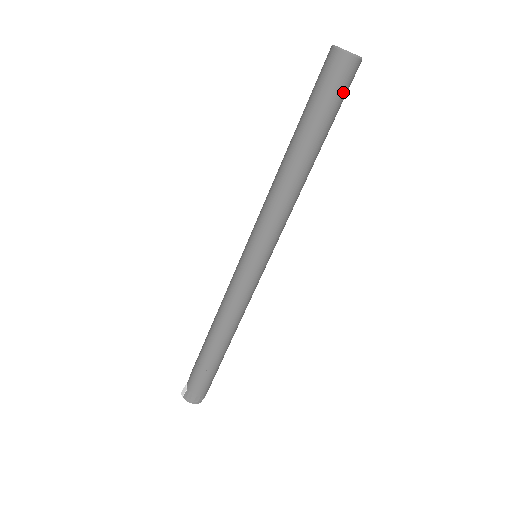
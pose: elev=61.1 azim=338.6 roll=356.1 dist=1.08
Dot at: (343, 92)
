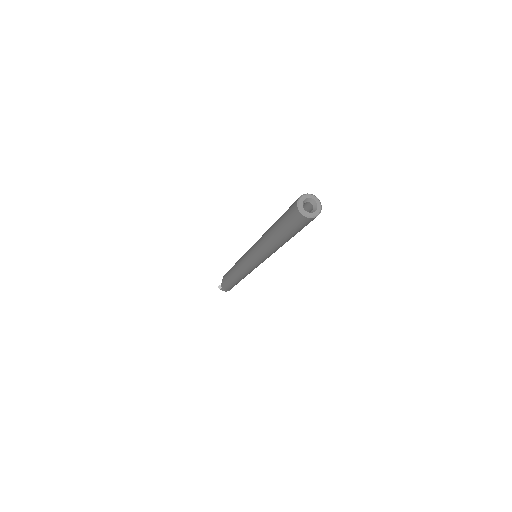
Dot at: occluded
